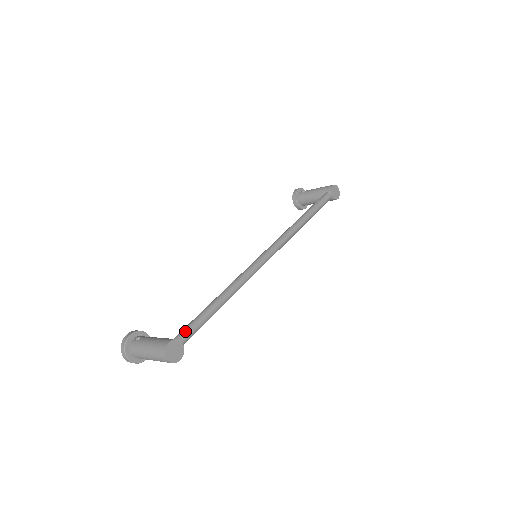
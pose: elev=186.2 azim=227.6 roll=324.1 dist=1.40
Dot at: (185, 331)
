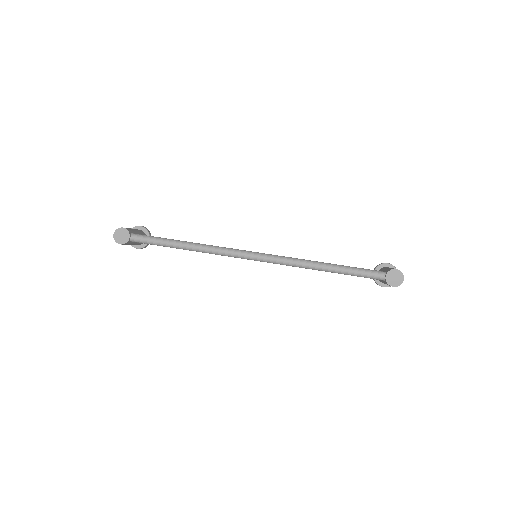
Dot at: (141, 235)
